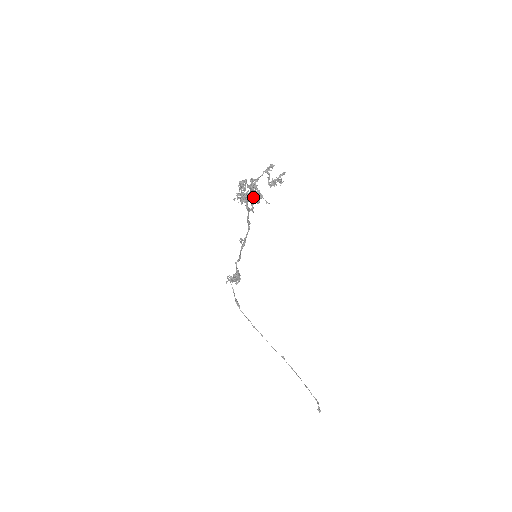
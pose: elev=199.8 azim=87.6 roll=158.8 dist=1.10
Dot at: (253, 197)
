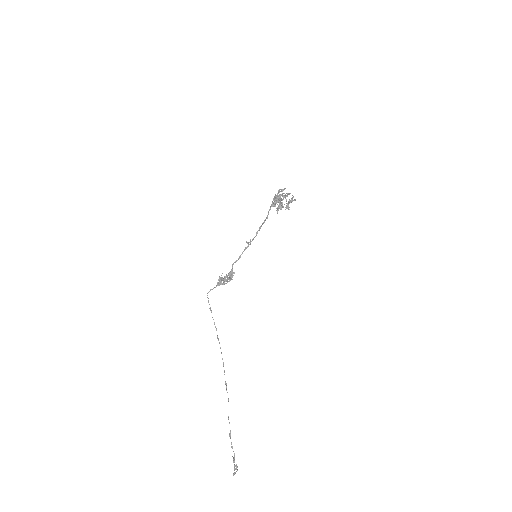
Dot at: occluded
